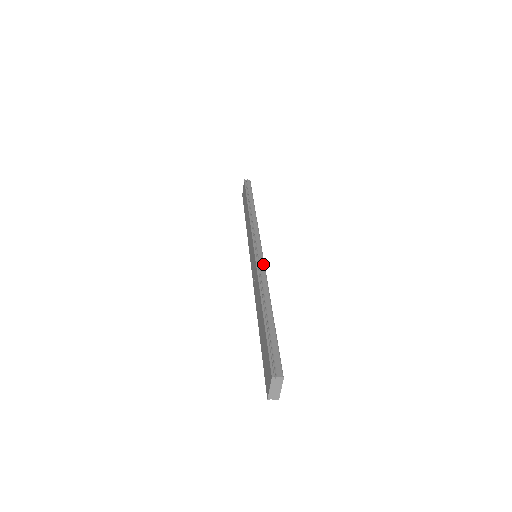
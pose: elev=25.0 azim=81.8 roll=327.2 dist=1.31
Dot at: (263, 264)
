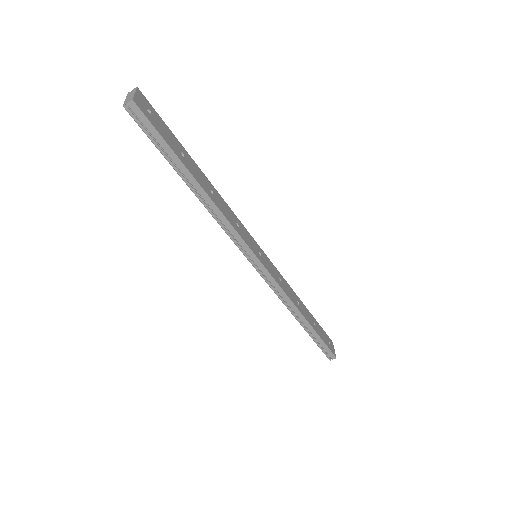
Dot at: (239, 222)
